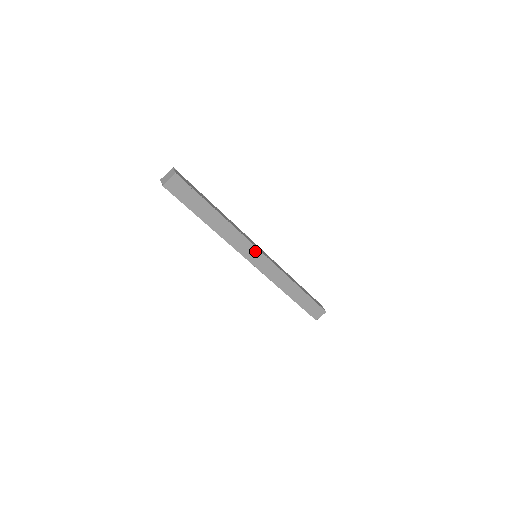
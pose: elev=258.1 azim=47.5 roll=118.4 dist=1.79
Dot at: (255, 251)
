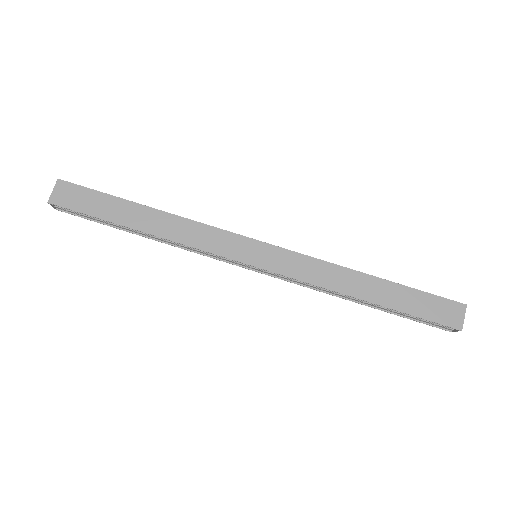
Dot at: (242, 242)
